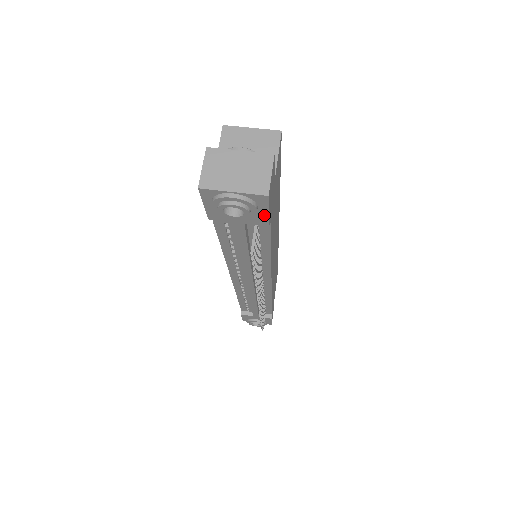
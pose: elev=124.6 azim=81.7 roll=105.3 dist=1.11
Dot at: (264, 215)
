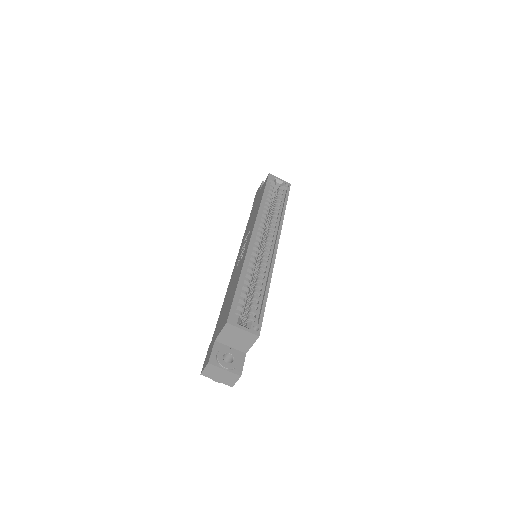
Dot at: occluded
